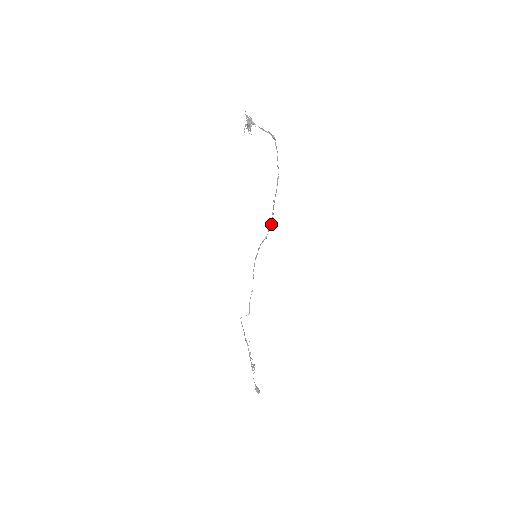
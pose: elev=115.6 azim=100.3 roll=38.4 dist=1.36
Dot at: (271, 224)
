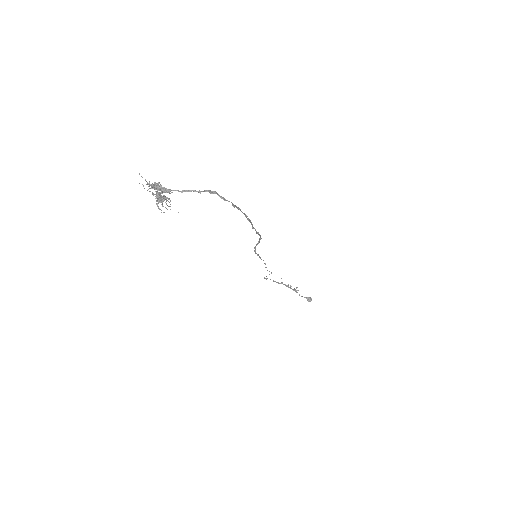
Dot at: (260, 238)
